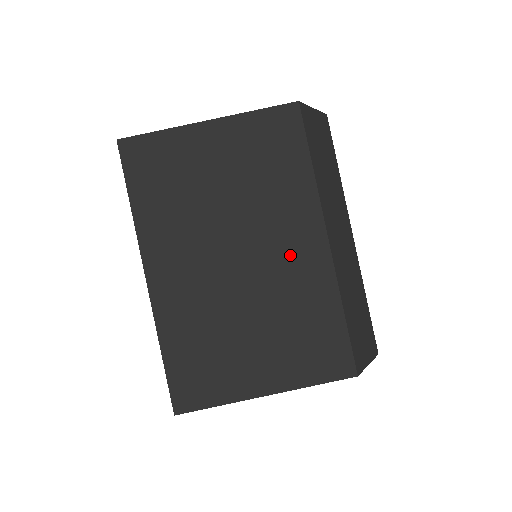
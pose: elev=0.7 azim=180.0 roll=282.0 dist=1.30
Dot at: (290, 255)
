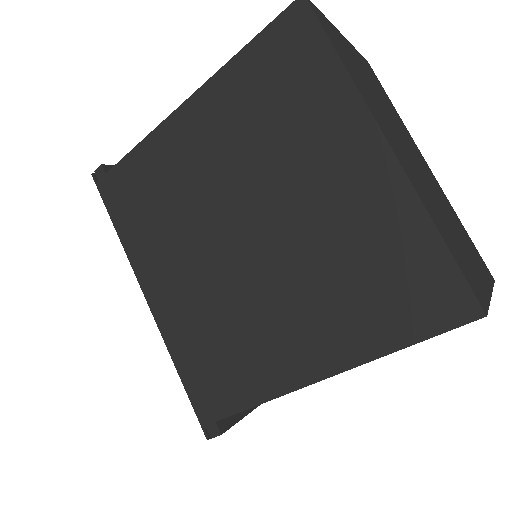
Dot at: (426, 170)
